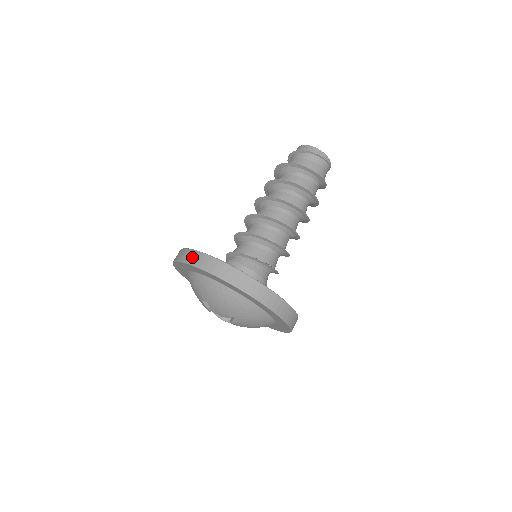
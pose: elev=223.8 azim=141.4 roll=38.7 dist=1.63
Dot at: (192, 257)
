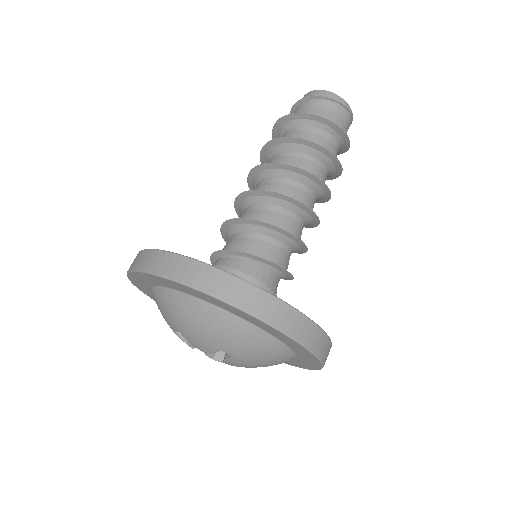
Dot at: (140, 260)
